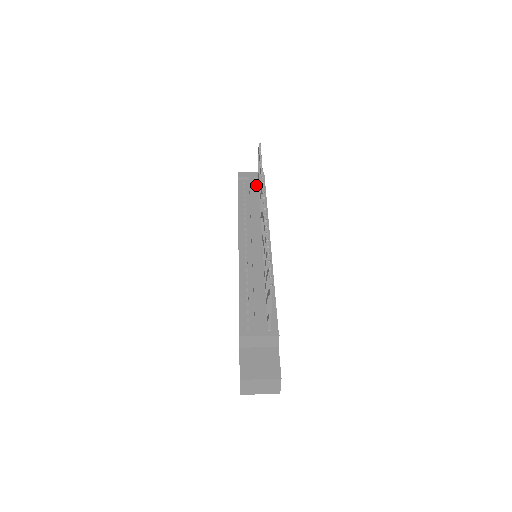
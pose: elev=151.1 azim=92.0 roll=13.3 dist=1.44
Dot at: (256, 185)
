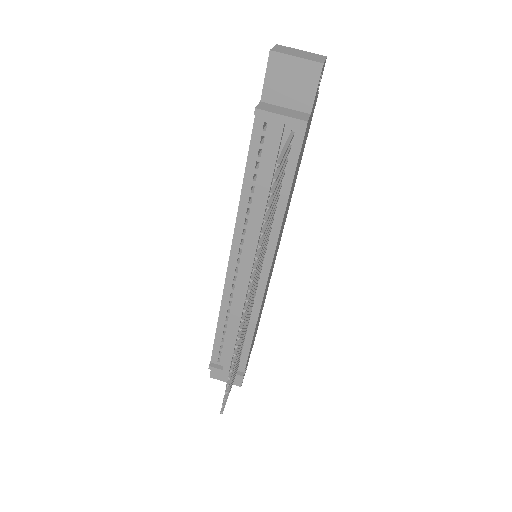
Dot at: (285, 141)
